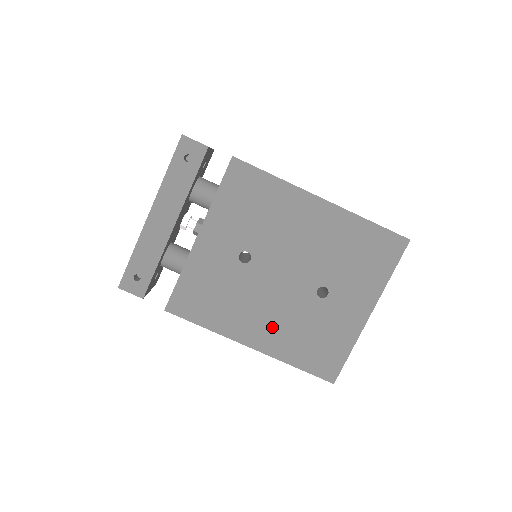
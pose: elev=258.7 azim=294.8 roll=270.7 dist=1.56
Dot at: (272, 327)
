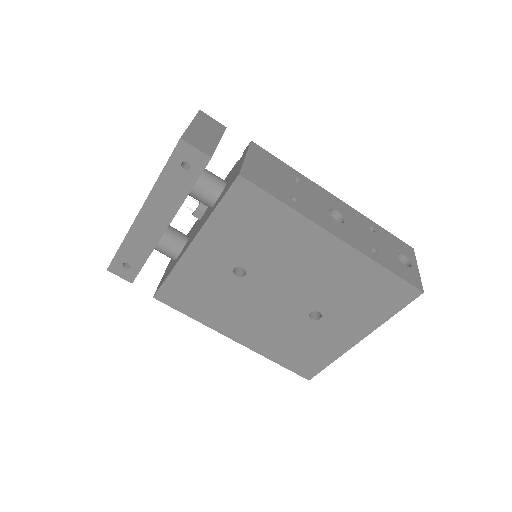
Dot at: (258, 331)
